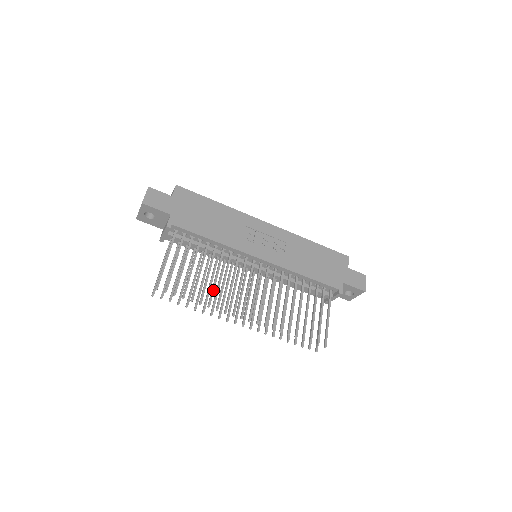
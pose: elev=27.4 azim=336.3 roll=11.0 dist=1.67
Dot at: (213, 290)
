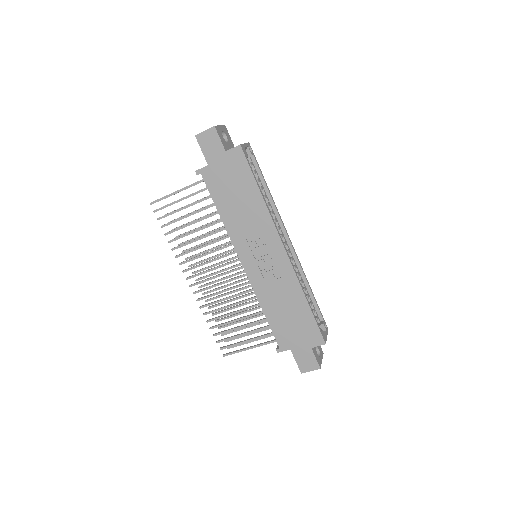
Dot at: (186, 244)
